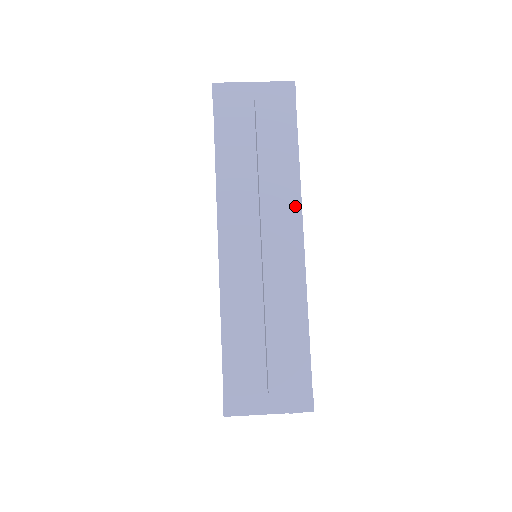
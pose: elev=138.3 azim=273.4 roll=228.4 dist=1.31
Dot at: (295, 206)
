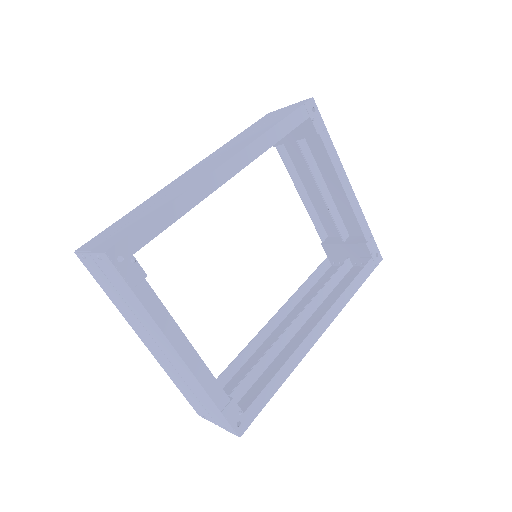
Dot at: (243, 147)
